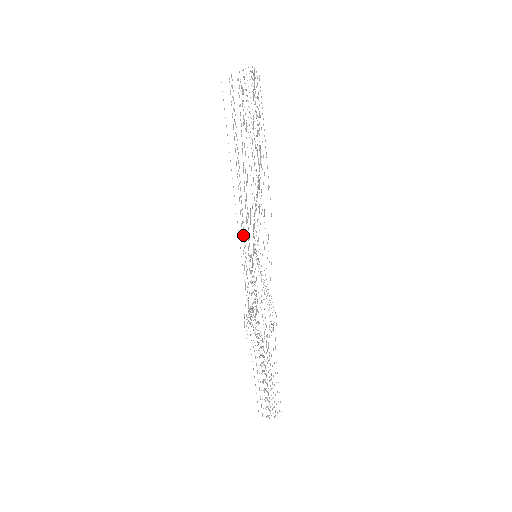
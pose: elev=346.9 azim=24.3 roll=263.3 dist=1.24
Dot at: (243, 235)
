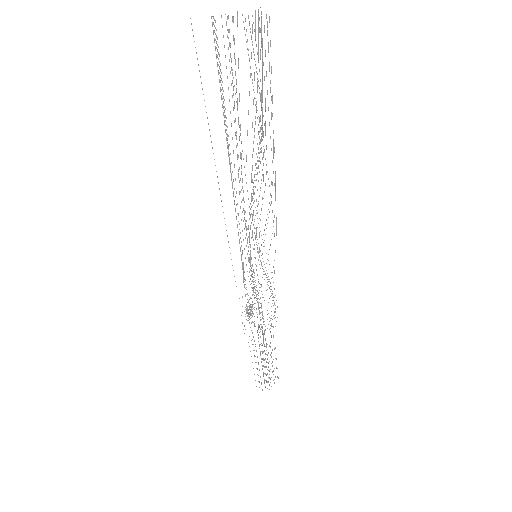
Dot at: occluded
